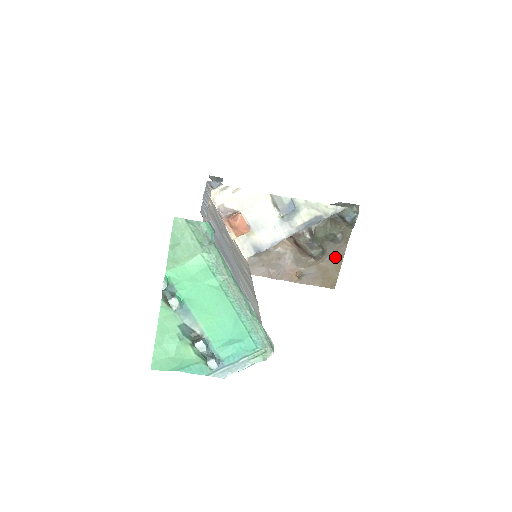
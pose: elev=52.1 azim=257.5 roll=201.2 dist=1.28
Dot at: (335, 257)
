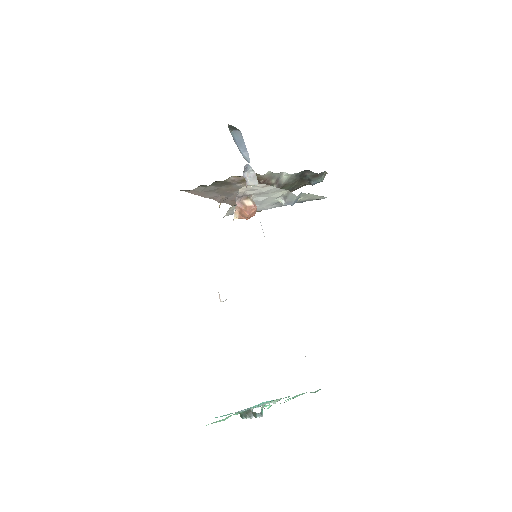
Dot at: occluded
